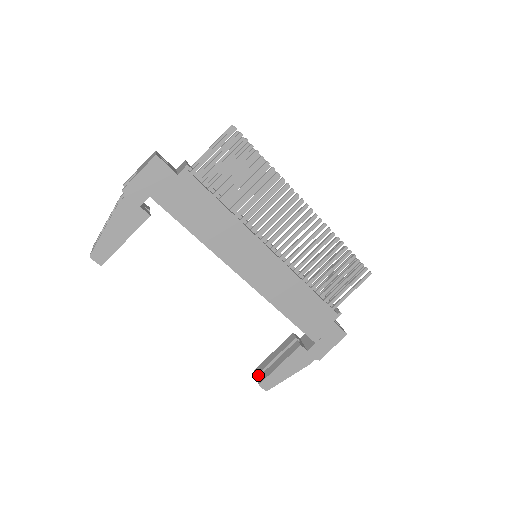
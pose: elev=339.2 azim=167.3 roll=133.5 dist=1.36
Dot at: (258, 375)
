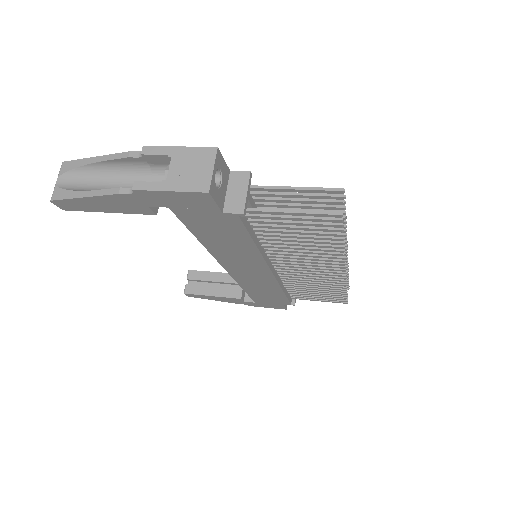
Dot at: (189, 280)
